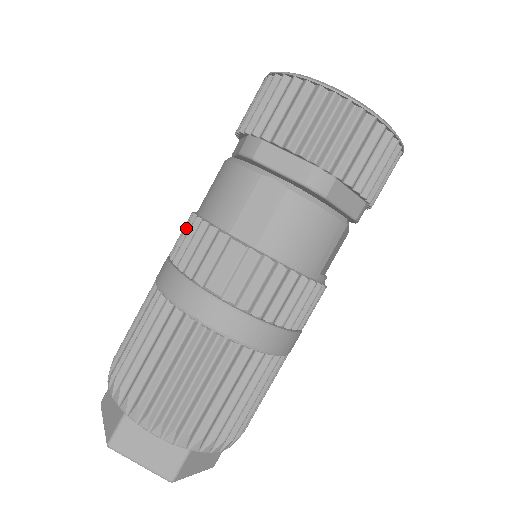
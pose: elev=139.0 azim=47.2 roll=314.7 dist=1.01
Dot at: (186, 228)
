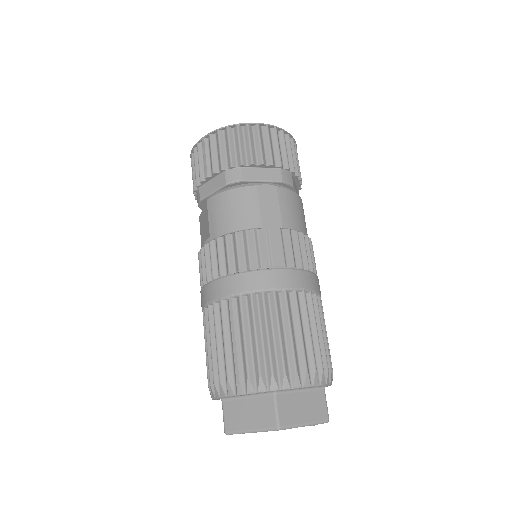
Dot at: (219, 249)
